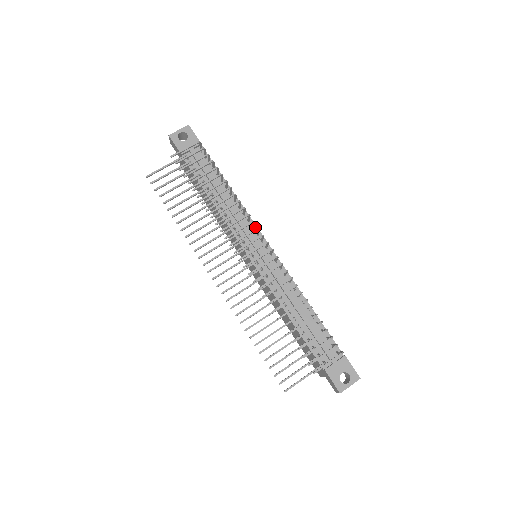
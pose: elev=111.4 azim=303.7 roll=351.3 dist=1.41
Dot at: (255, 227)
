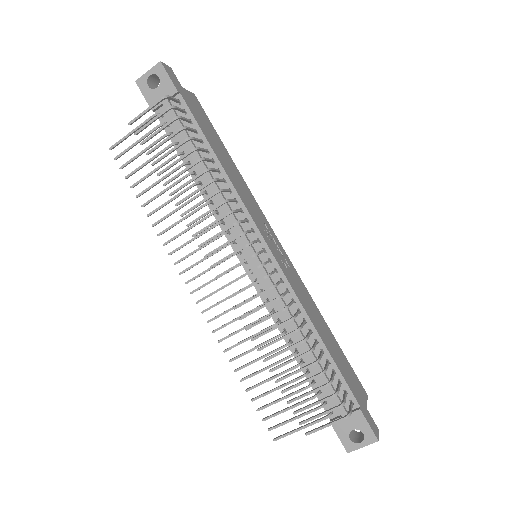
Dot at: (250, 220)
